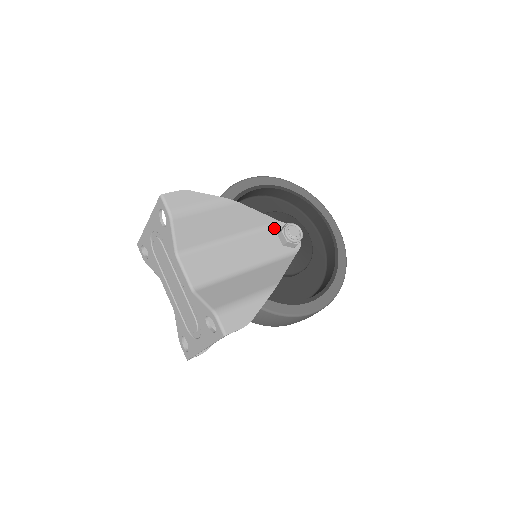
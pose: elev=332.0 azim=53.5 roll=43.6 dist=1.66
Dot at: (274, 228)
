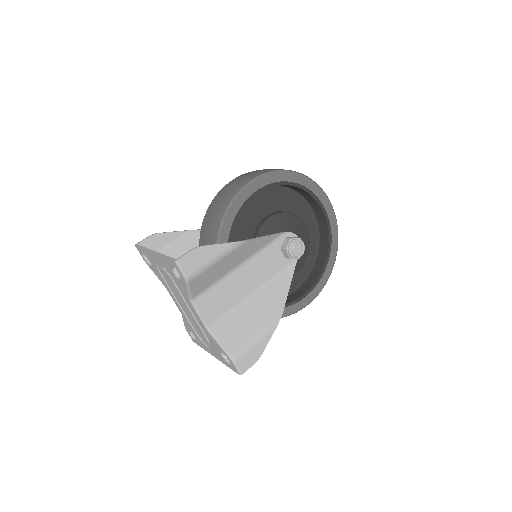
Dot at: (277, 241)
